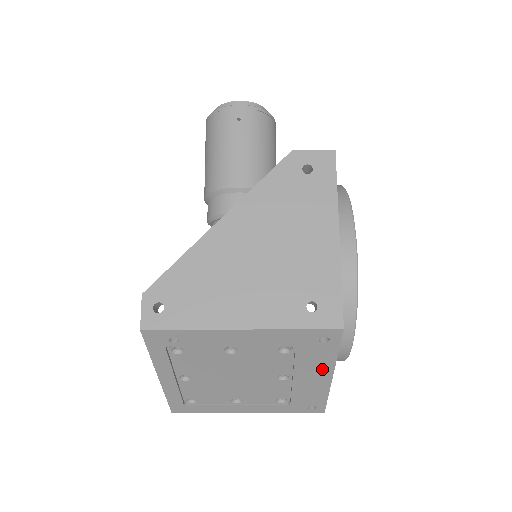
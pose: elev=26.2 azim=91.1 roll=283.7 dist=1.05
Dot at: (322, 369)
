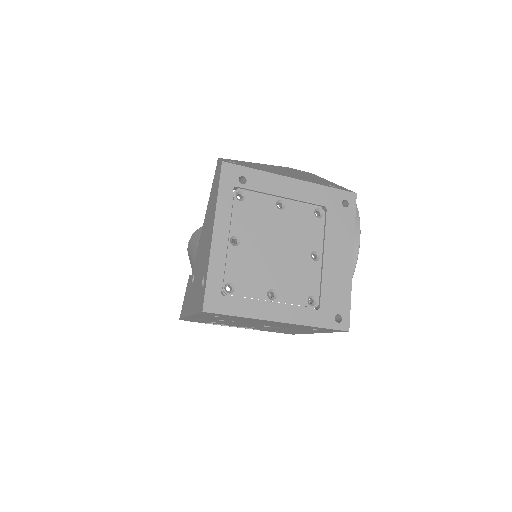
Dot at: (345, 246)
